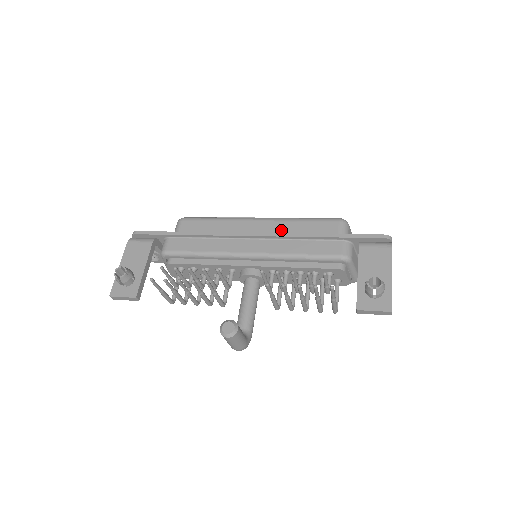
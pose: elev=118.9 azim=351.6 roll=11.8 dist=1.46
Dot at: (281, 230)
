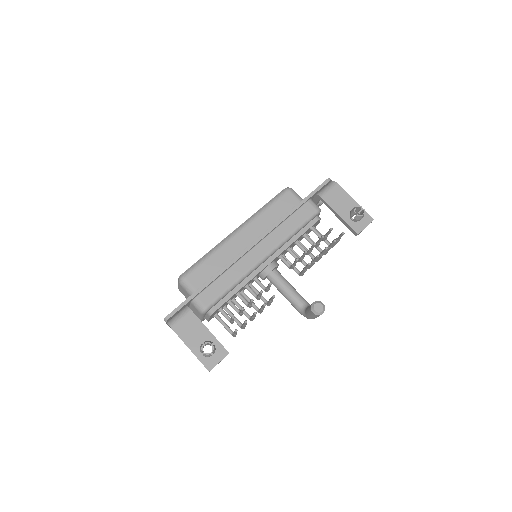
Dot at: (261, 226)
